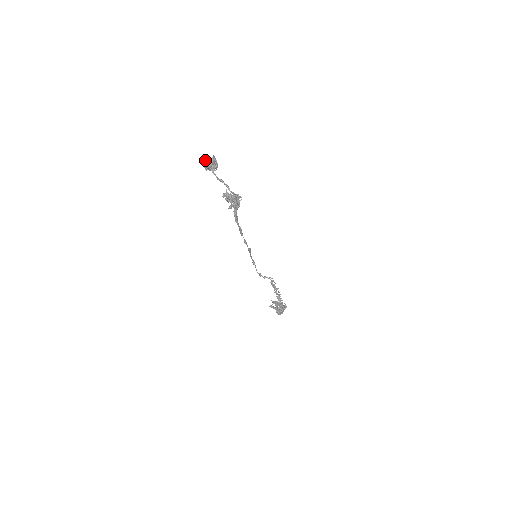
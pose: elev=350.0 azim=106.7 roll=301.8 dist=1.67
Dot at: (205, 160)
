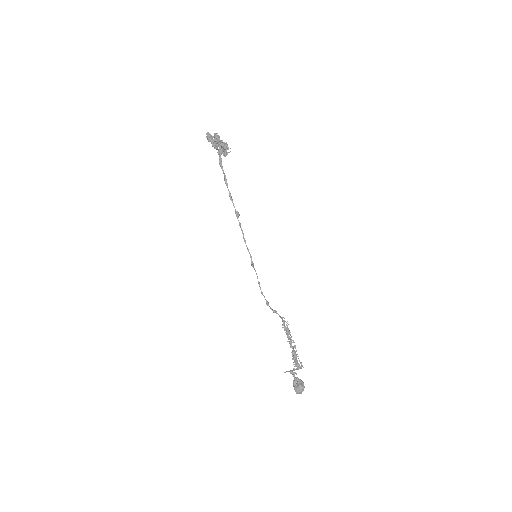
Dot at: (208, 132)
